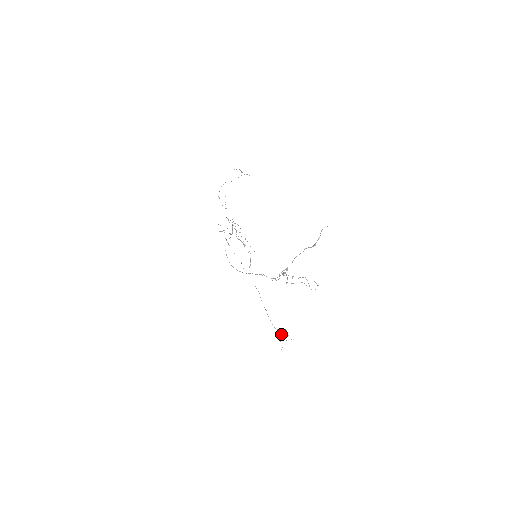
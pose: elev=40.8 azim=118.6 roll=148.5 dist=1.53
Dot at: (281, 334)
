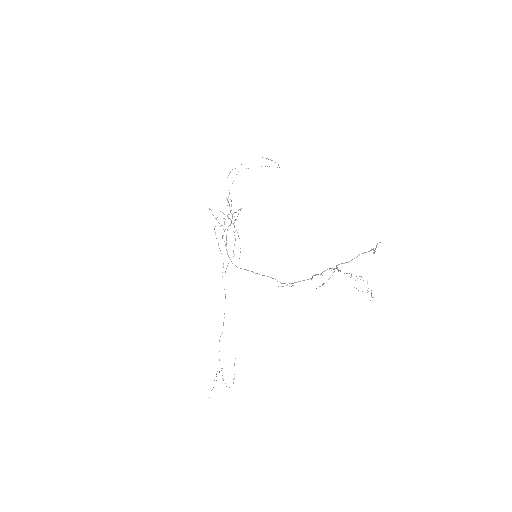
Dot at: (219, 371)
